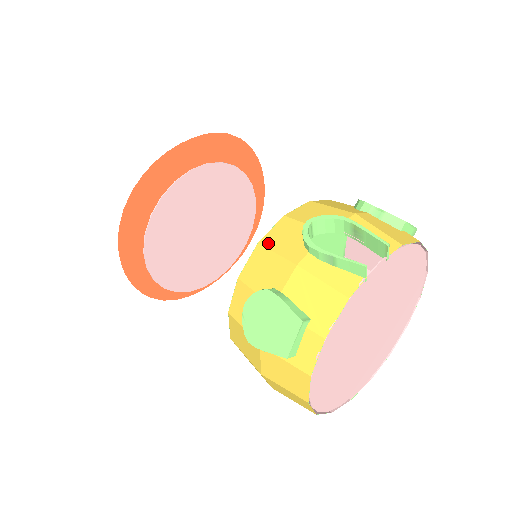
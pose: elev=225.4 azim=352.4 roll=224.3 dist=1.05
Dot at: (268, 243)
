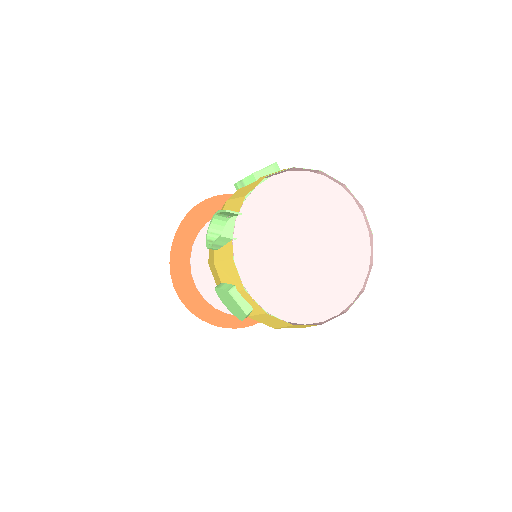
Dot at: (209, 260)
